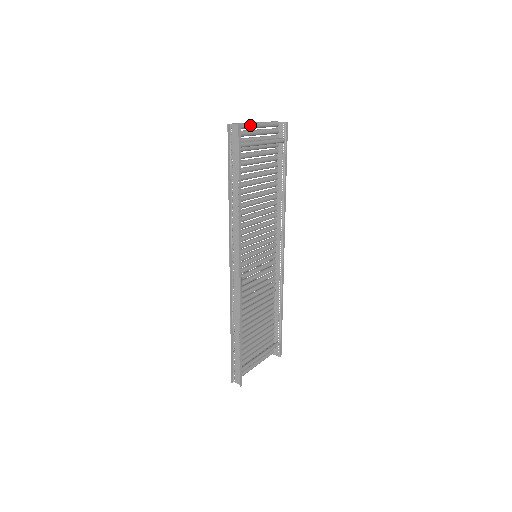
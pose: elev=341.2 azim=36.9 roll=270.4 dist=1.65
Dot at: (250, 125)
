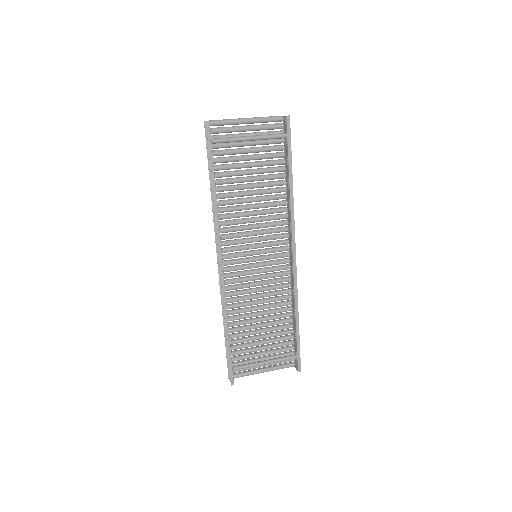
Dot at: (234, 121)
